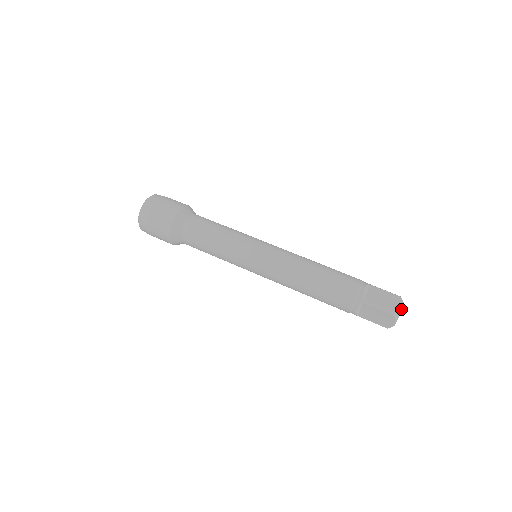
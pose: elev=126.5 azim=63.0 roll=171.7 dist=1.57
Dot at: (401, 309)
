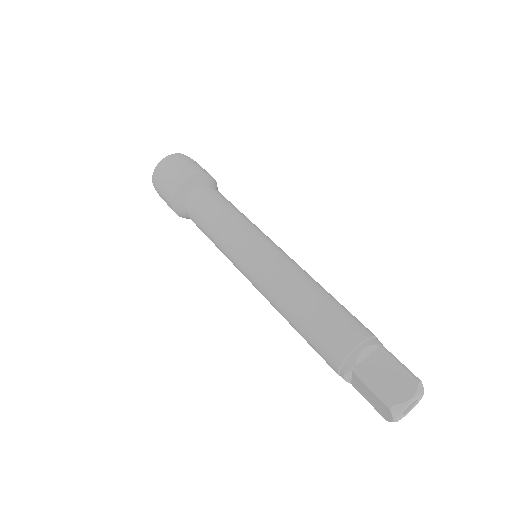
Dot at: (407, 403)
